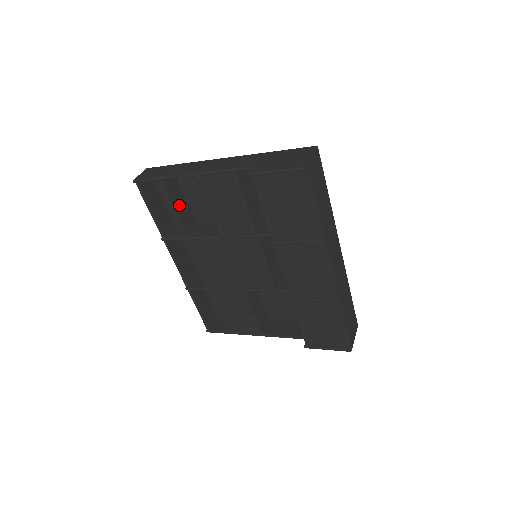
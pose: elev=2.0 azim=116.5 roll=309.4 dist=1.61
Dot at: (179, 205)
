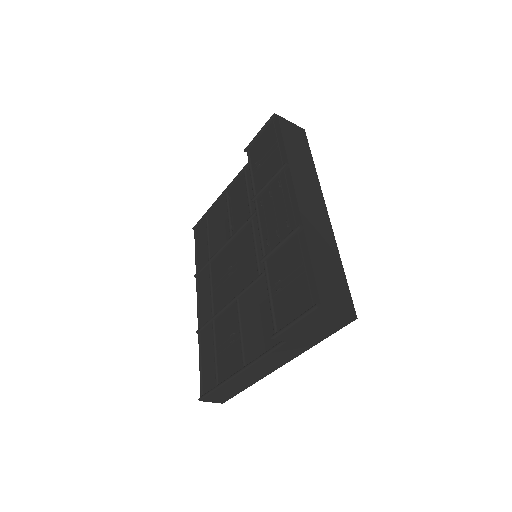
Dot at: (216, 241)
